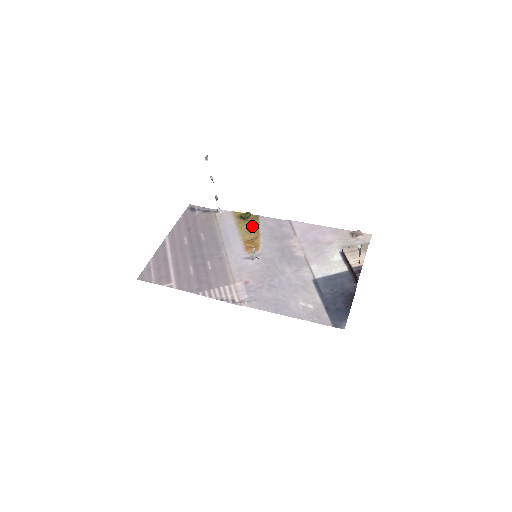
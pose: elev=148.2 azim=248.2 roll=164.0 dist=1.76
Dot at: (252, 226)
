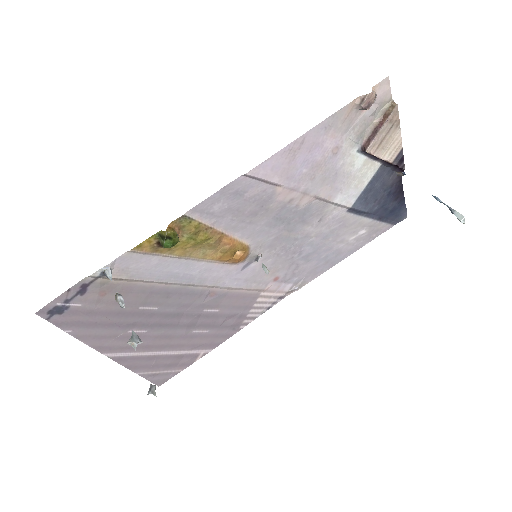
Dot at: (200, 239)
